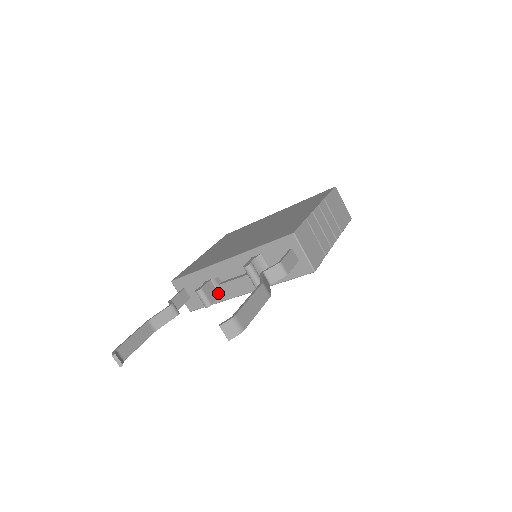
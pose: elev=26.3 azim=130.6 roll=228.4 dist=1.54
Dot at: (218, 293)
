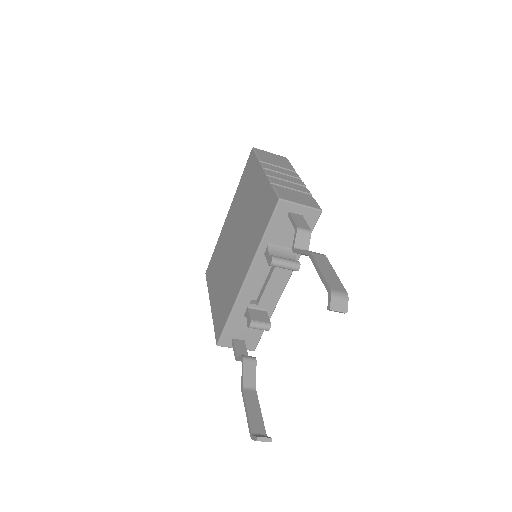
Dot at: (263, 311)
